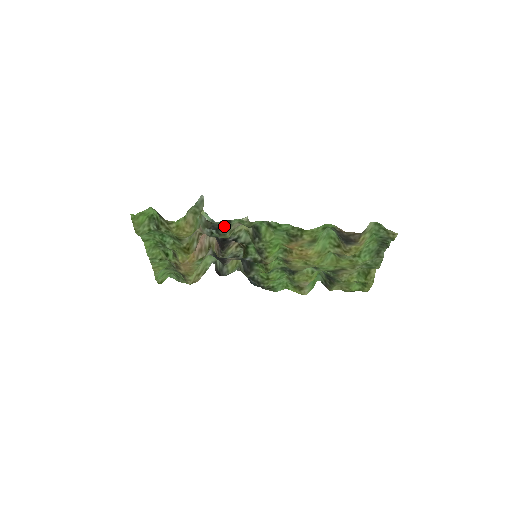
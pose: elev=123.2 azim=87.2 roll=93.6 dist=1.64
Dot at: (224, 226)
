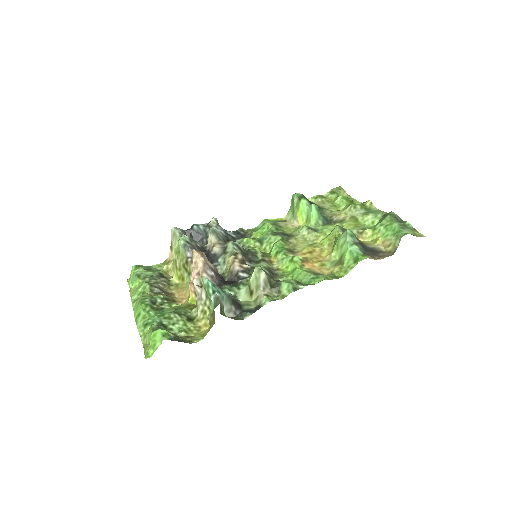
Dot at: (253, 311)
